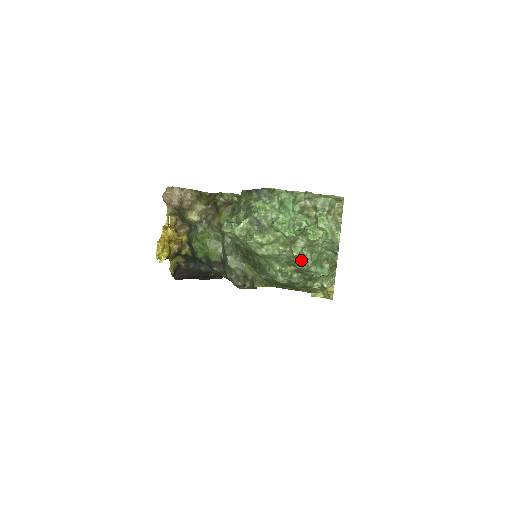
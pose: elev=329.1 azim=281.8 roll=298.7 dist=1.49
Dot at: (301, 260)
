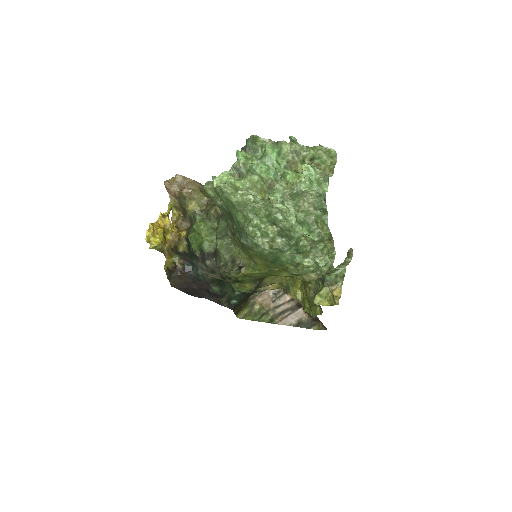
Dot at: (282, 213)
